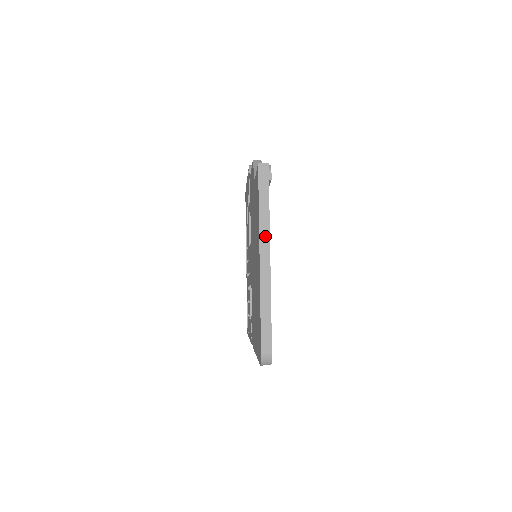
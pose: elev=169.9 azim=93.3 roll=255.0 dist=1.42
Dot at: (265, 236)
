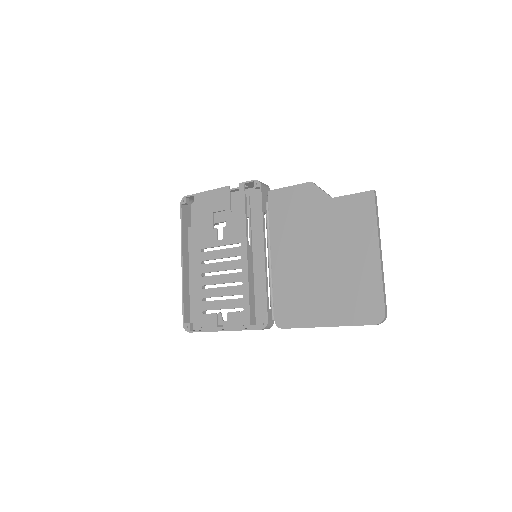
Dot at: occluded
